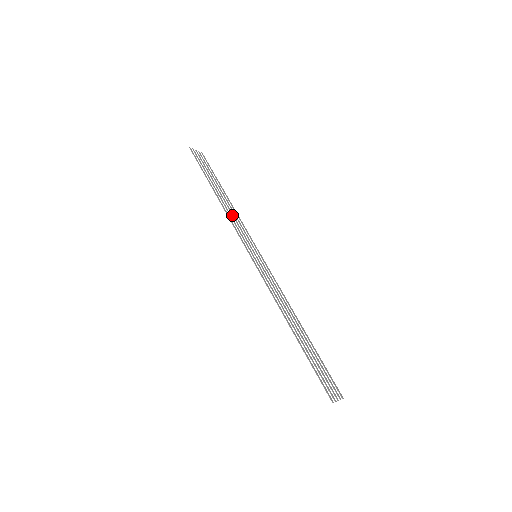
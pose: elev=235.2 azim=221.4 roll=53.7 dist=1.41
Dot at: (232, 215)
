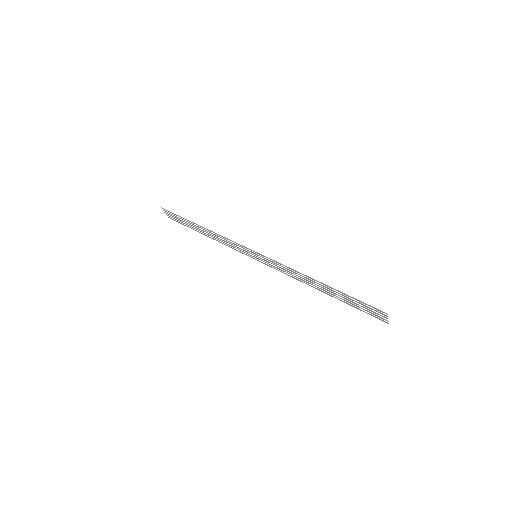
Dot at: occluded
